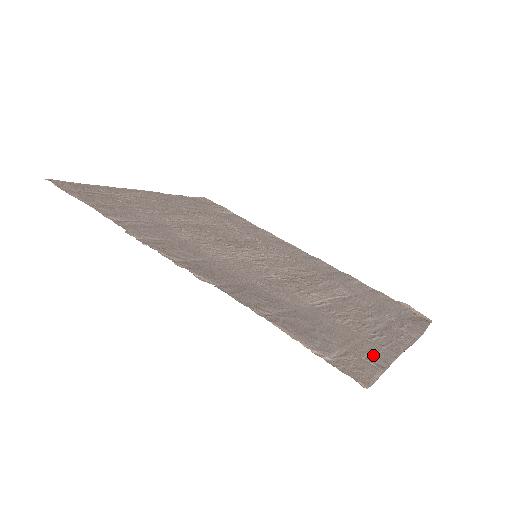
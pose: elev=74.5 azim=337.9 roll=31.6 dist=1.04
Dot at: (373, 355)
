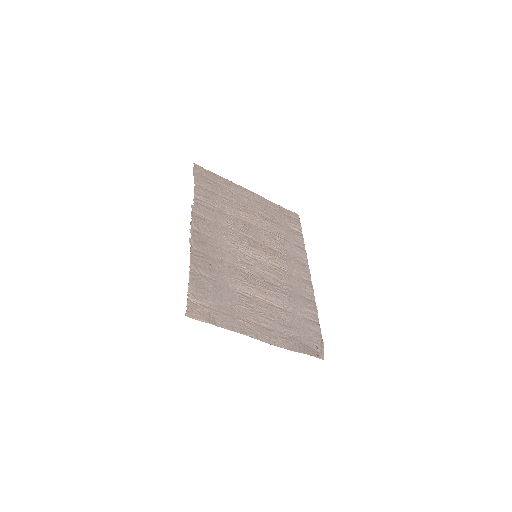
Dot at: (222, 320)
